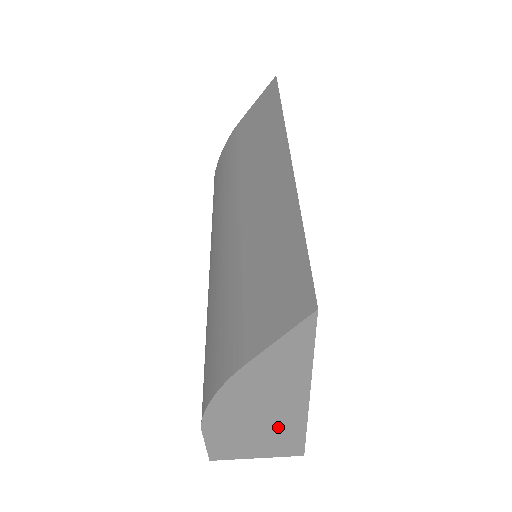
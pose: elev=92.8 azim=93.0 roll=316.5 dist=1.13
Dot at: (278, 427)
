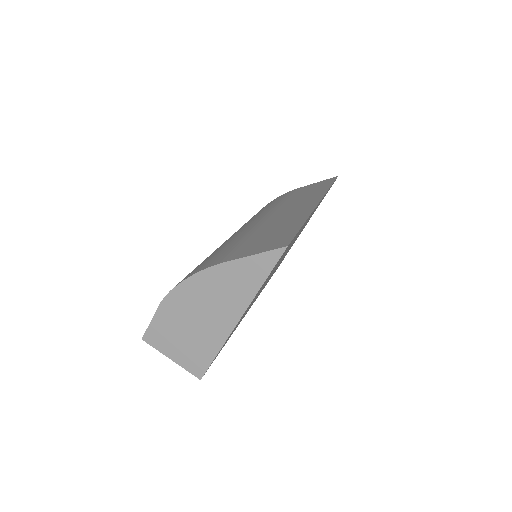
Dot at: (205, 335)
